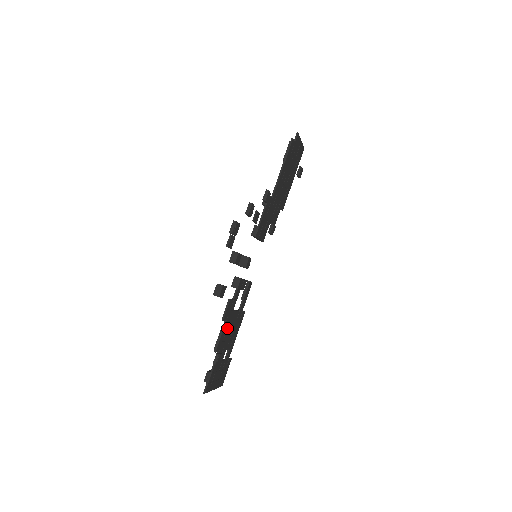
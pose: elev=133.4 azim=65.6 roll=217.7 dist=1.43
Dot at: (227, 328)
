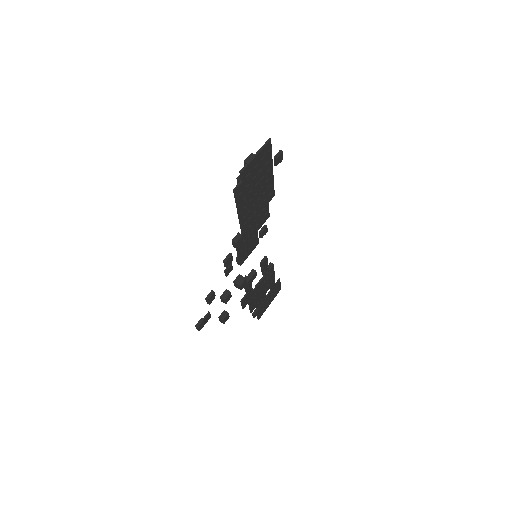
Dot at: (255, 297)
